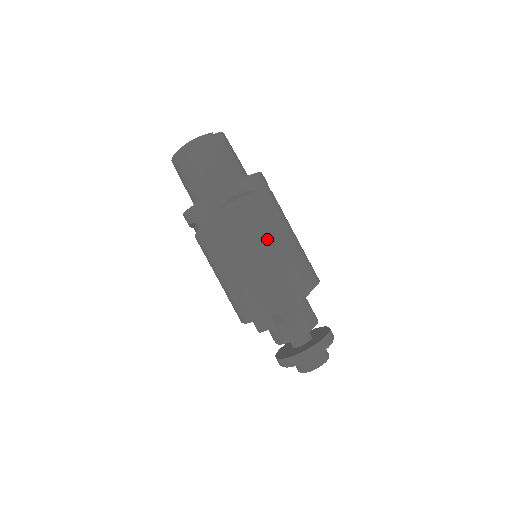
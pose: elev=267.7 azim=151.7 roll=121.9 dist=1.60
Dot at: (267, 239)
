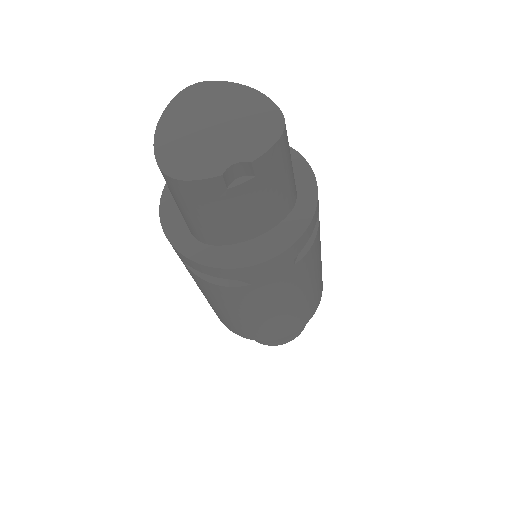
Dot at: (238, 310)
